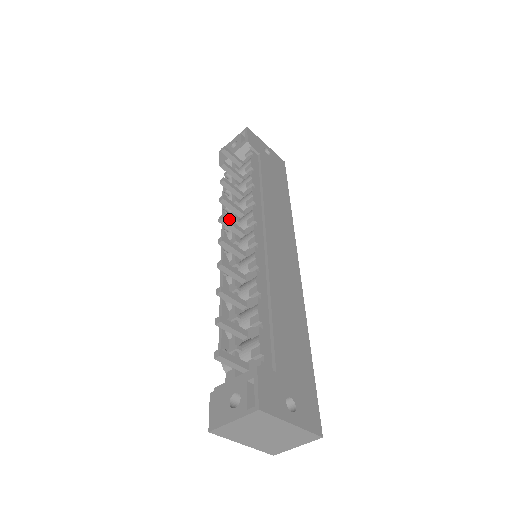
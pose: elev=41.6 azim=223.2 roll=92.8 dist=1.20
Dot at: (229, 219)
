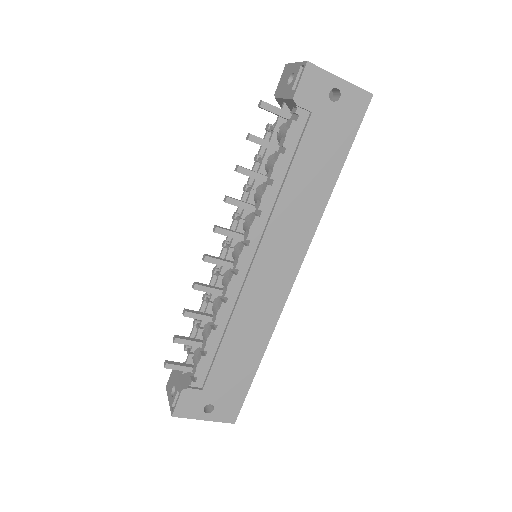
Dot at: (224, 229)
